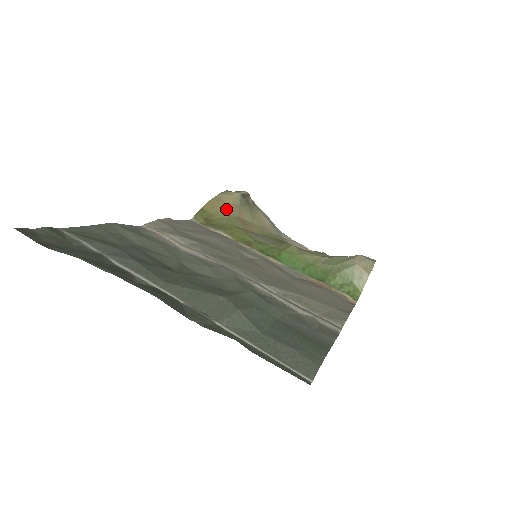
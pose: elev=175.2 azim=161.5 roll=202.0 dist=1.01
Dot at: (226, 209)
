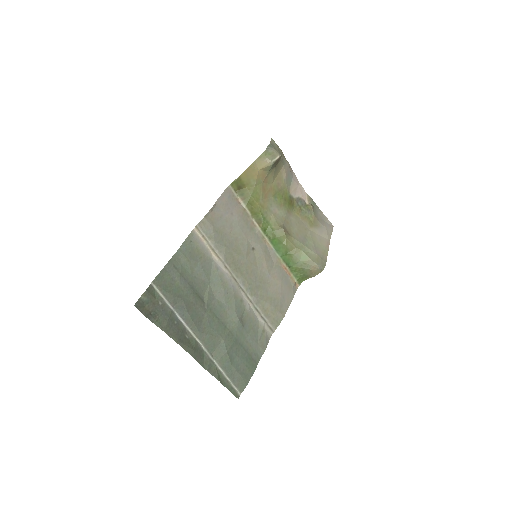
Dot at: (257, 178)
